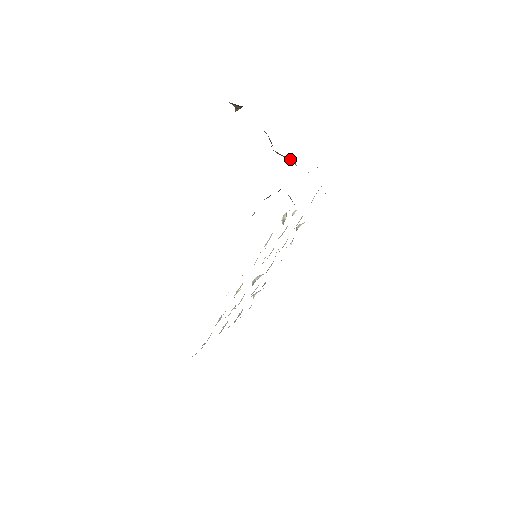
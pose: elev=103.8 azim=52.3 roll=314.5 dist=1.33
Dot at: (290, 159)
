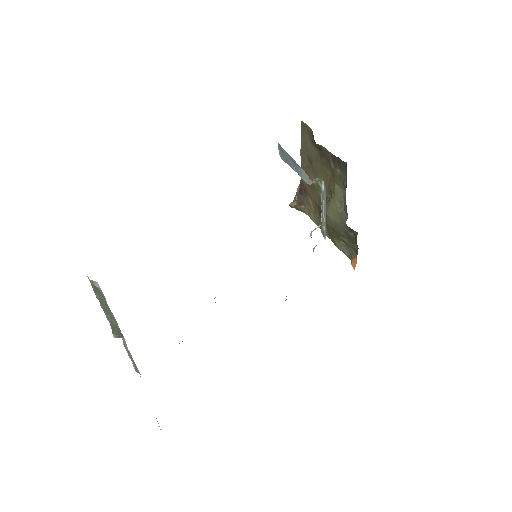
Dot at: (341, 208)
